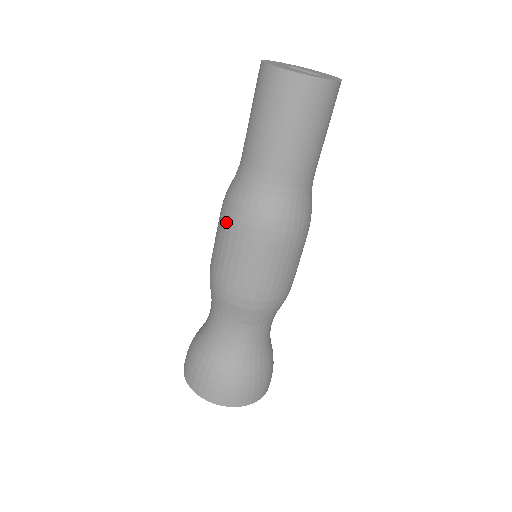
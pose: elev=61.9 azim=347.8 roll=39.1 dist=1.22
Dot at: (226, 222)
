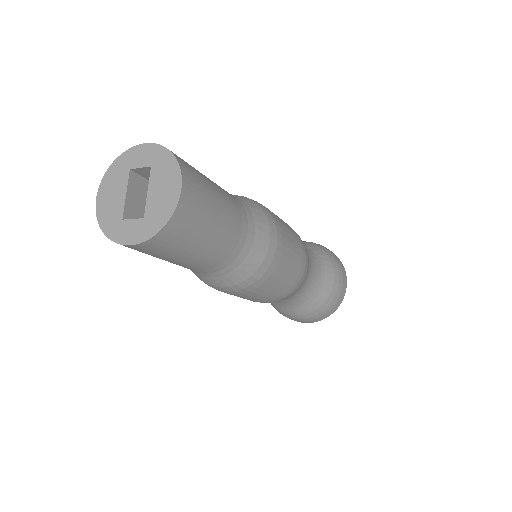
Dot at: occluded
